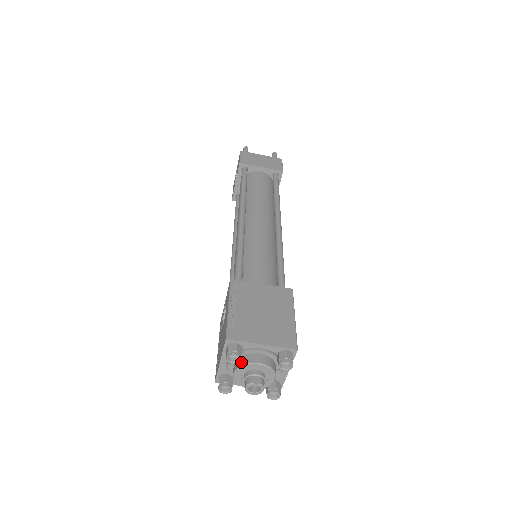
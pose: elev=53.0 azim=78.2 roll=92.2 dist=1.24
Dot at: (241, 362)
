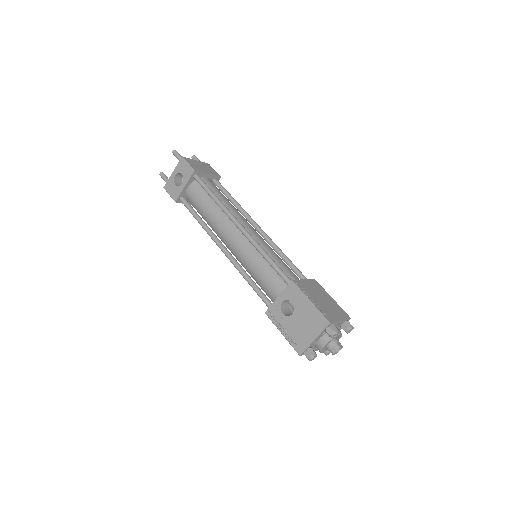
Dot at: occluded
